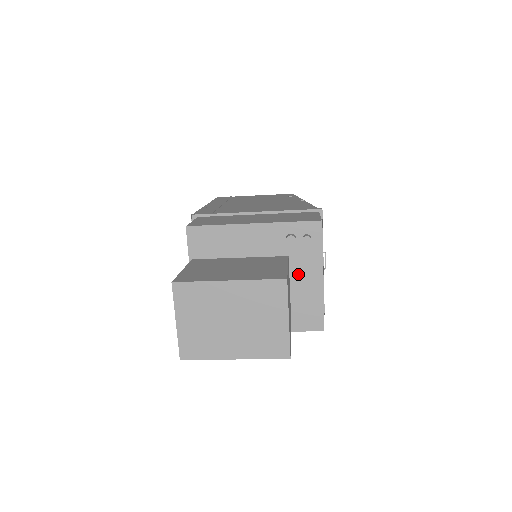
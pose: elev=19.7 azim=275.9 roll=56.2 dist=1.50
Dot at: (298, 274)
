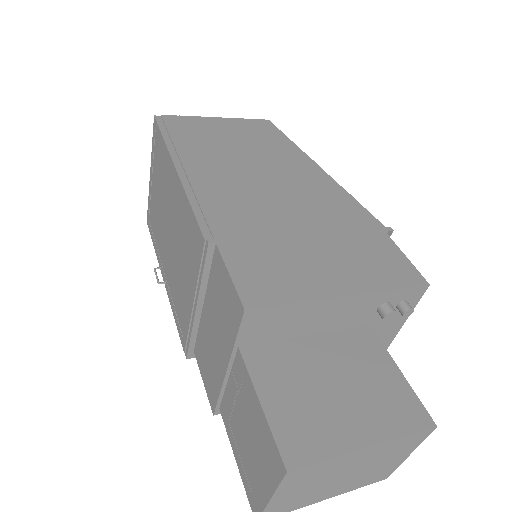
Dot at: occluded
